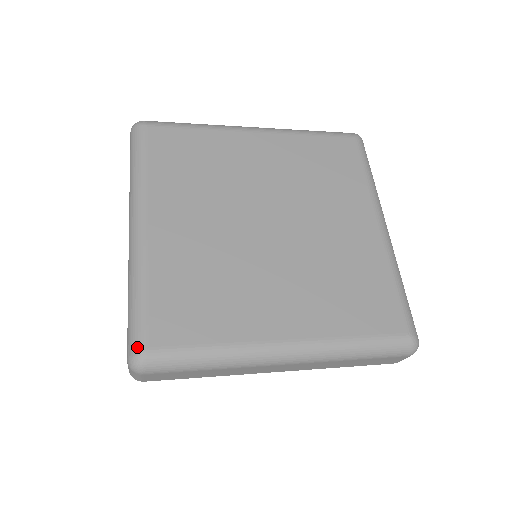
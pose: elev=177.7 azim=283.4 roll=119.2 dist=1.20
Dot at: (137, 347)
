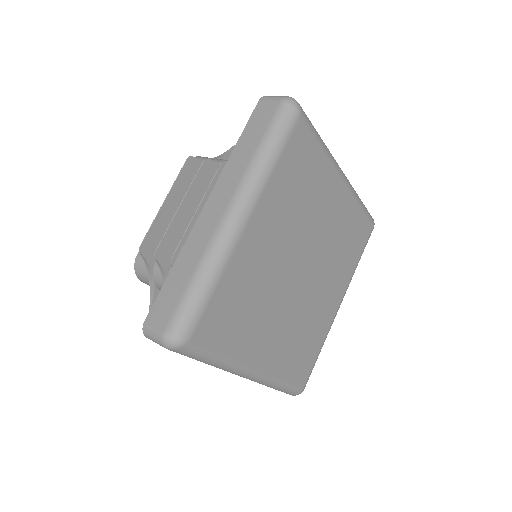
Dot at: (184, 333)
